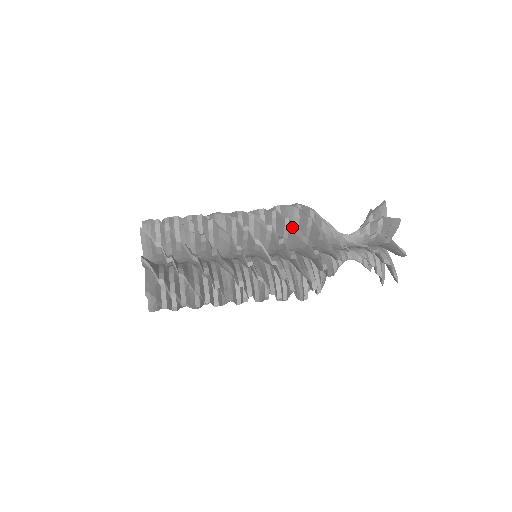
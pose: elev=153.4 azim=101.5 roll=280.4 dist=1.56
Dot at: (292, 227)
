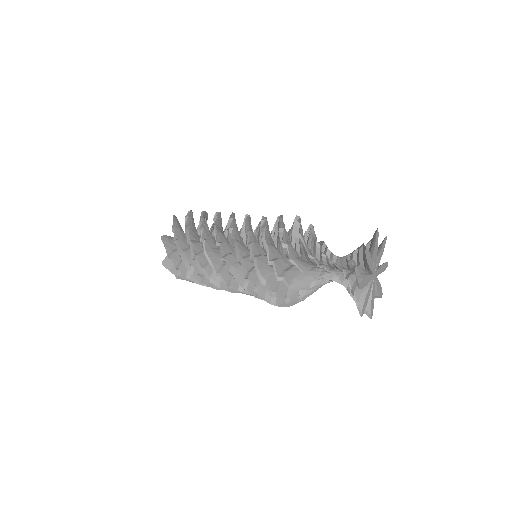
Dot at: (257, 268)
